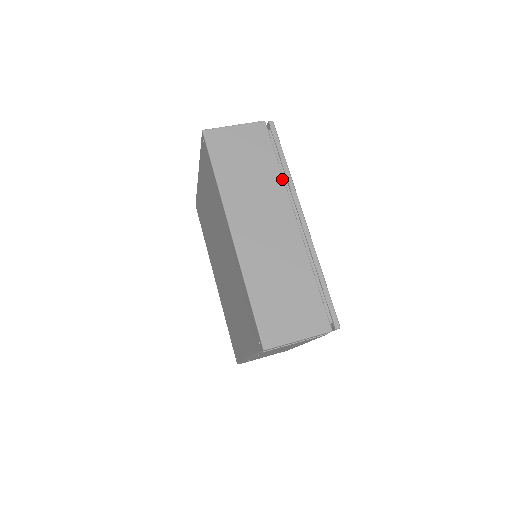
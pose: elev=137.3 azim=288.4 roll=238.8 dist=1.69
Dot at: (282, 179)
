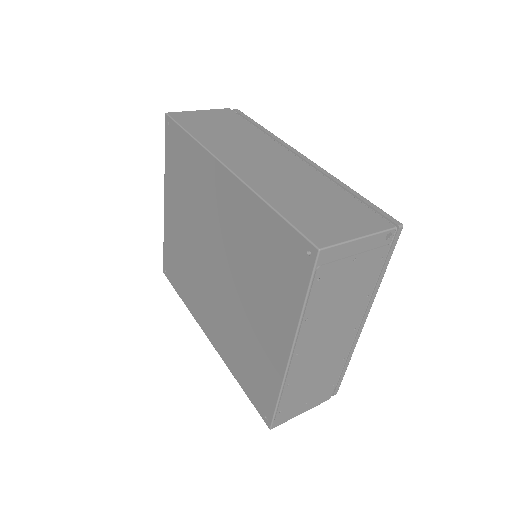
Dot at: (265, 135)
